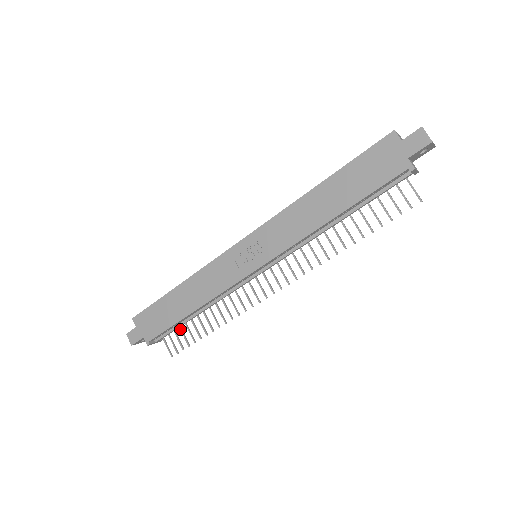
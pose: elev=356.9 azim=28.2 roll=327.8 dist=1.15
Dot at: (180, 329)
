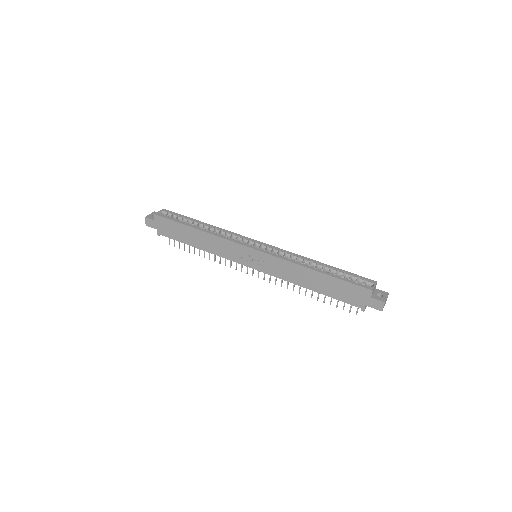
Dot at: occluded
